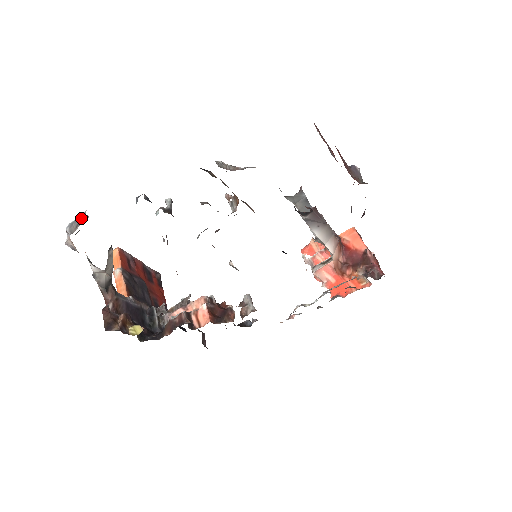
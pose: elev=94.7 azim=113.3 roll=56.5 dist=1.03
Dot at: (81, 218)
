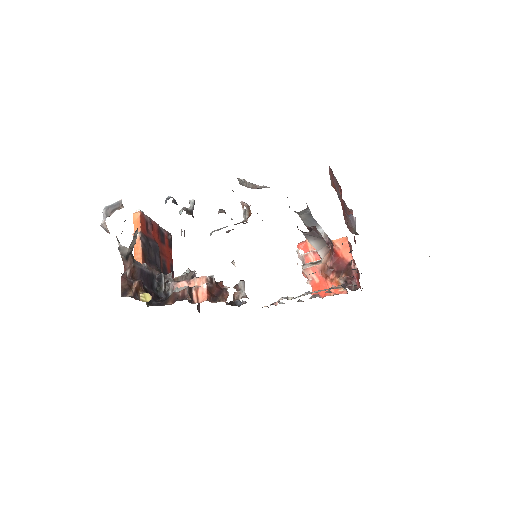
Dot at: (117, 205)
